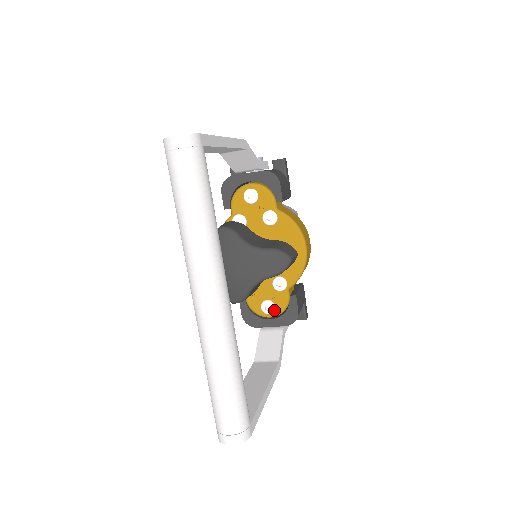
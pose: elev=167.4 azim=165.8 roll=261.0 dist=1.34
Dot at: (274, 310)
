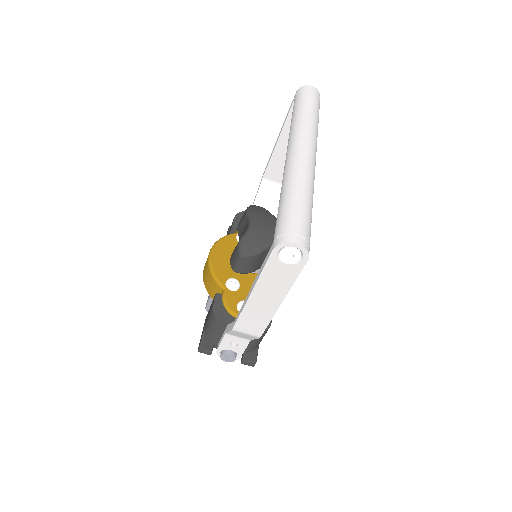
Dot at: occluded
